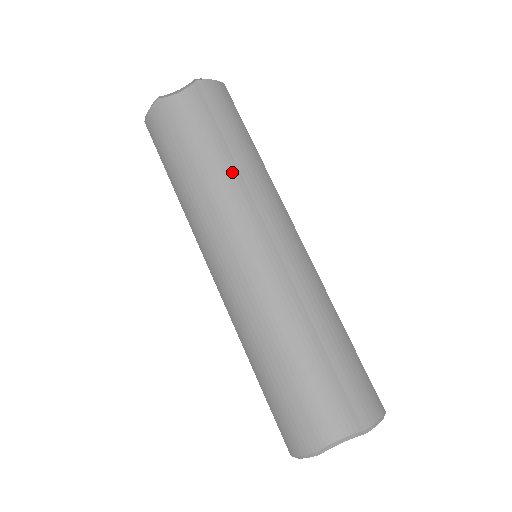
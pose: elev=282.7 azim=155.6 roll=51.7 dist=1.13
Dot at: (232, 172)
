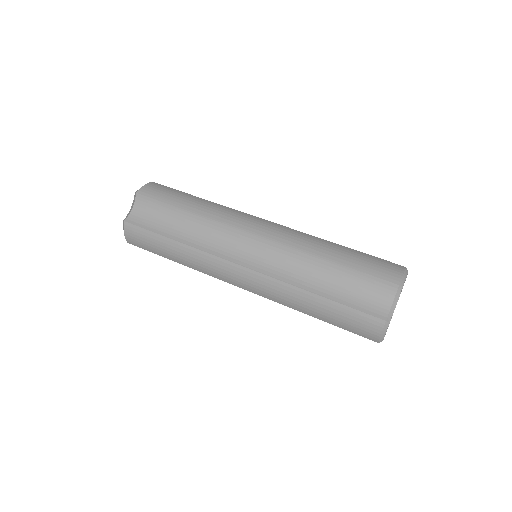
Dot at: (199, 221)
